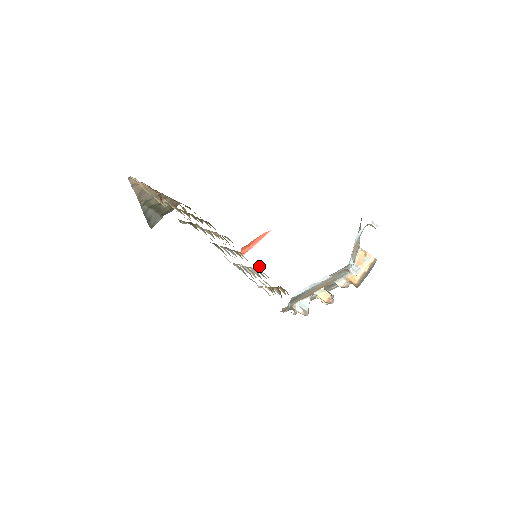
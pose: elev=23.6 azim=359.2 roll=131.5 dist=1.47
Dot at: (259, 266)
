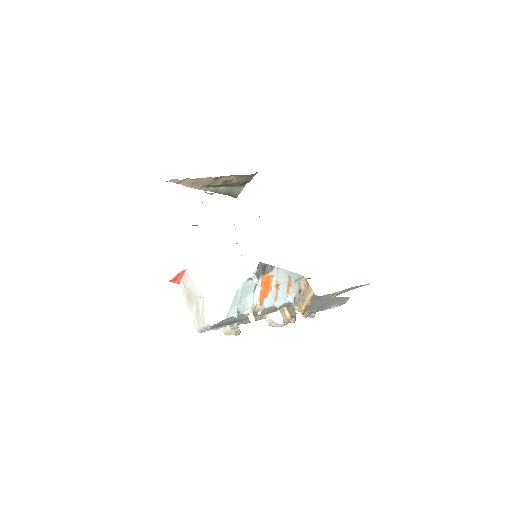
Dot at: (185, 297)
